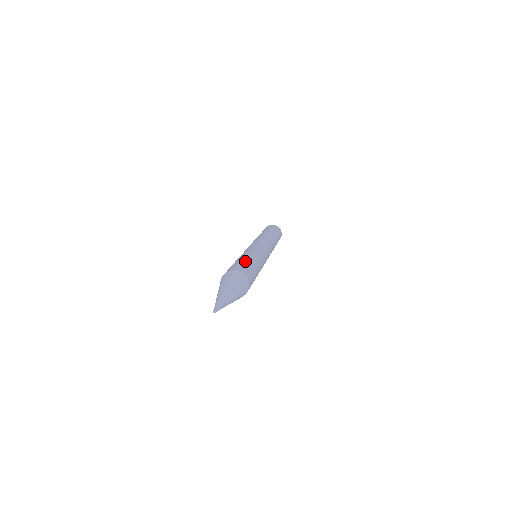
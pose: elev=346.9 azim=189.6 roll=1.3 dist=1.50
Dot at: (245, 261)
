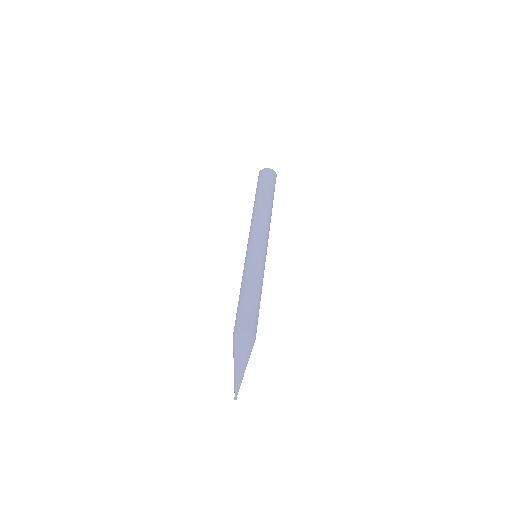
Dot at: (246, 305)
